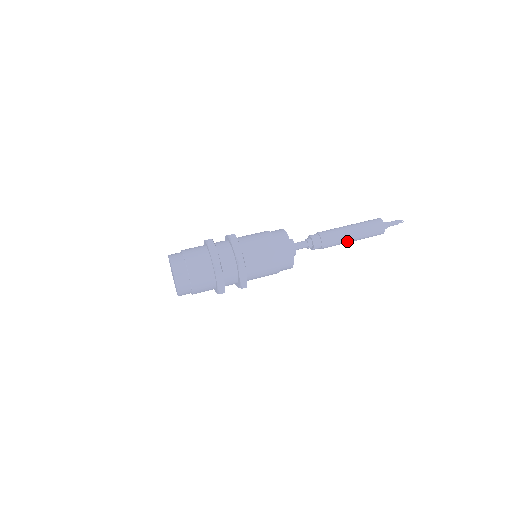
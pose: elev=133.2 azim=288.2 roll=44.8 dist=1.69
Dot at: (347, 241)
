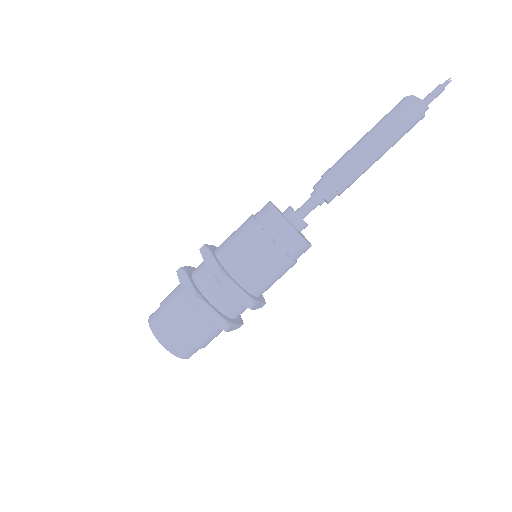
Dot at: (371, 165)
